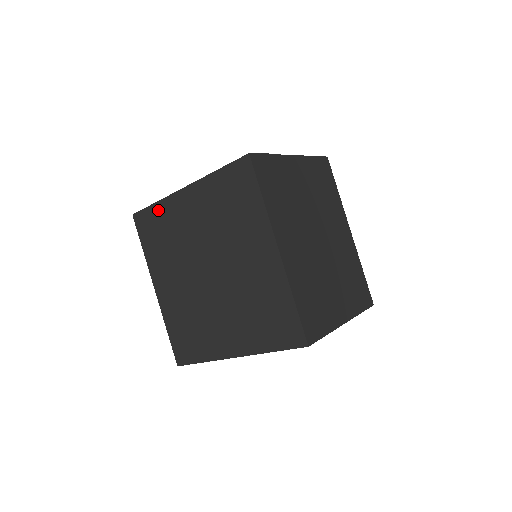
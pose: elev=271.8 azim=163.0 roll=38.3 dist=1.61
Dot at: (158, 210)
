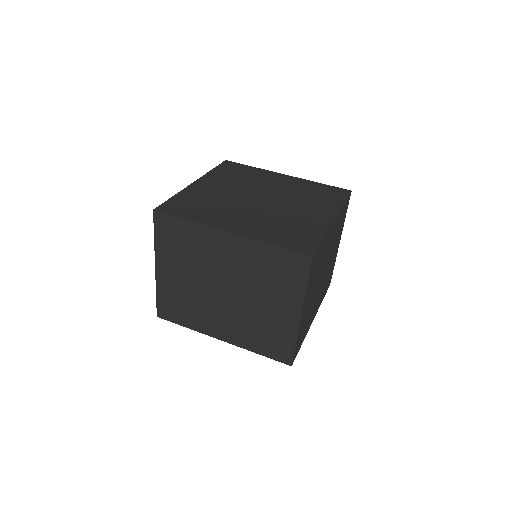
Dot at: (252, 169)
